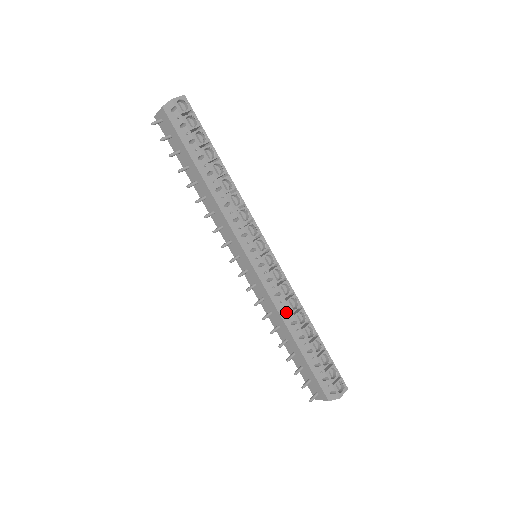
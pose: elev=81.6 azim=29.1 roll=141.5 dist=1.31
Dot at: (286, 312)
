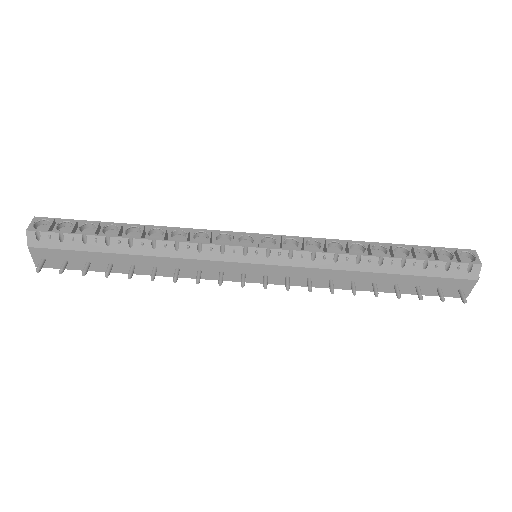
Dot at: (340, 260)
